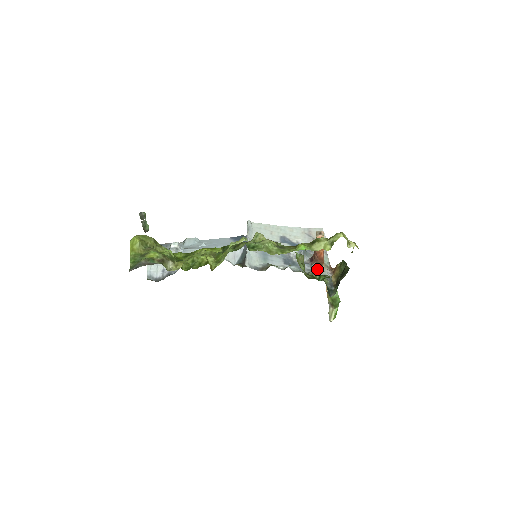
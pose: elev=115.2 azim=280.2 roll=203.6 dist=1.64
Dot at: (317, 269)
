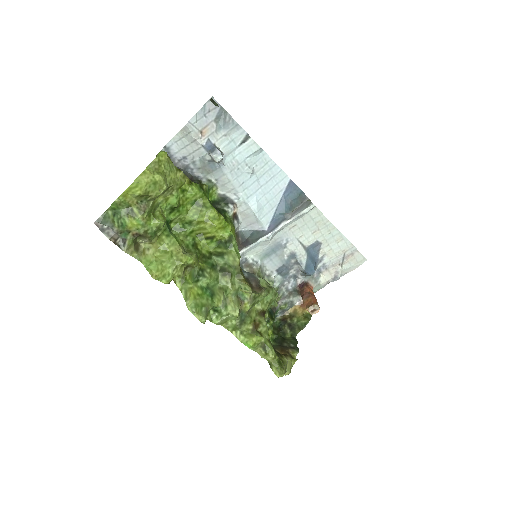
Dot at: (294, 294)
